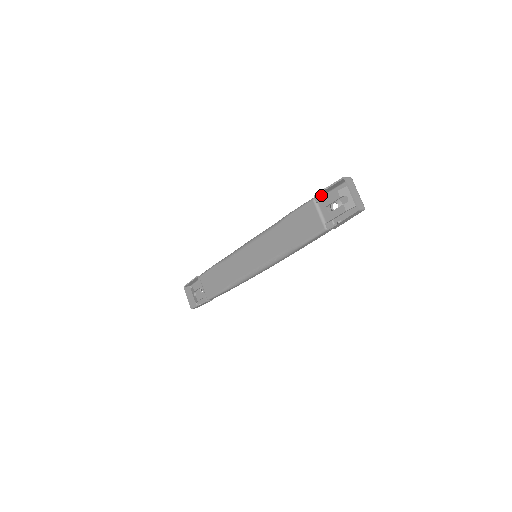
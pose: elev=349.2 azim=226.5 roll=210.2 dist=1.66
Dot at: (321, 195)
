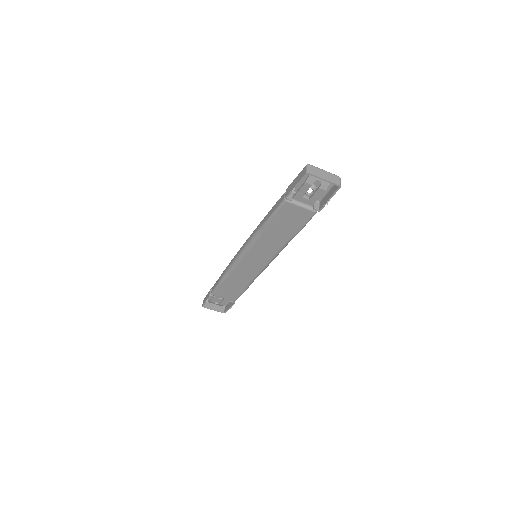
Dot at: (287, 191)
